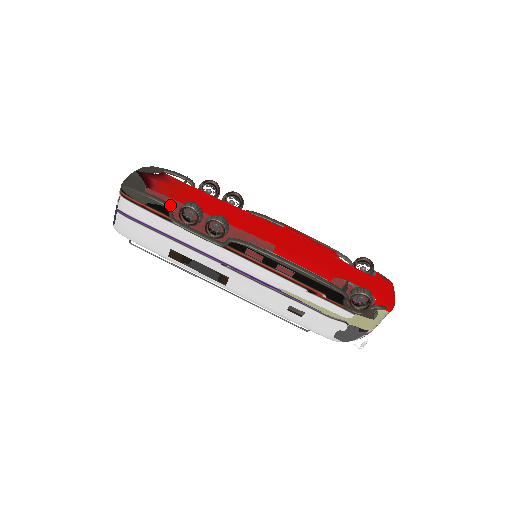
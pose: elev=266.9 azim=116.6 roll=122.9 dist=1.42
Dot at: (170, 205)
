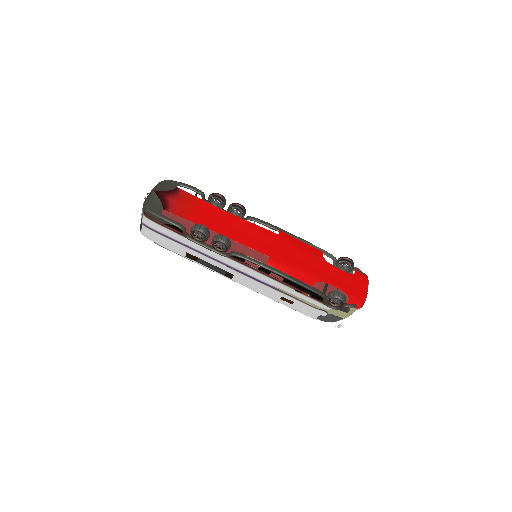
Dot at: (183, 226)
